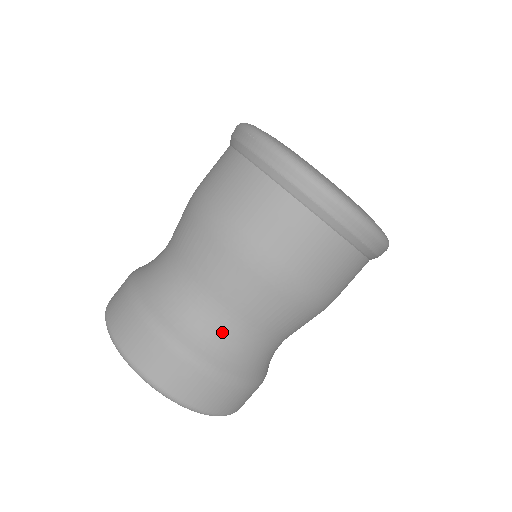
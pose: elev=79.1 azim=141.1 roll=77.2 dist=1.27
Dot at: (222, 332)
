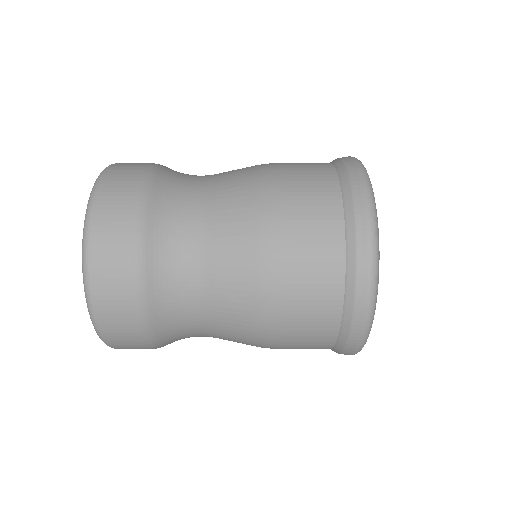
Dot at: occluded
